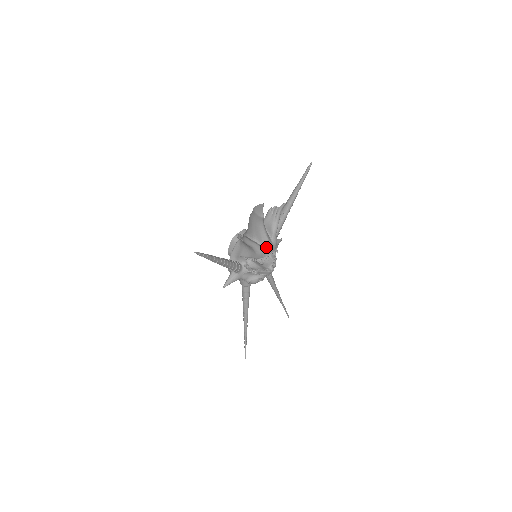
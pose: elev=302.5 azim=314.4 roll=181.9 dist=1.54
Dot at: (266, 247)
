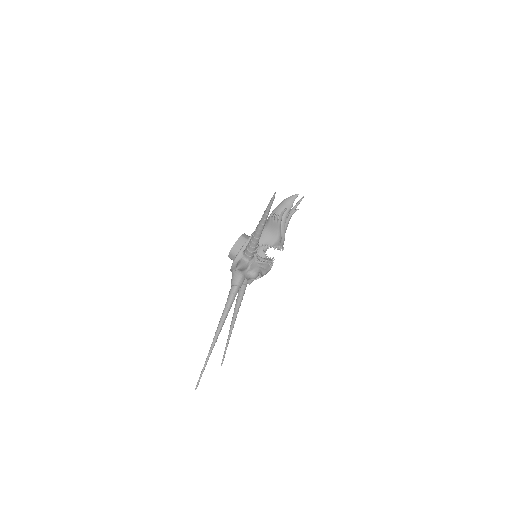
Dot at: (282, 237)
